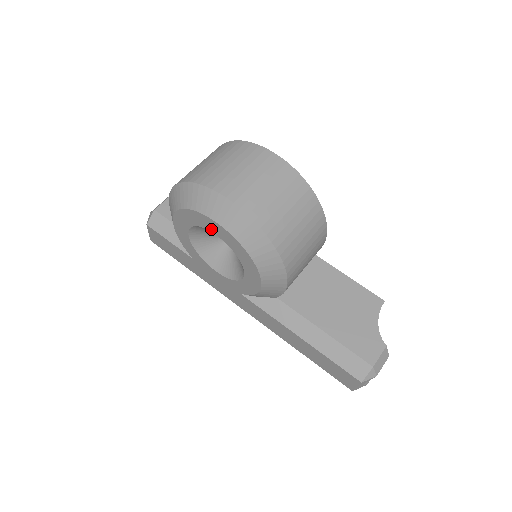
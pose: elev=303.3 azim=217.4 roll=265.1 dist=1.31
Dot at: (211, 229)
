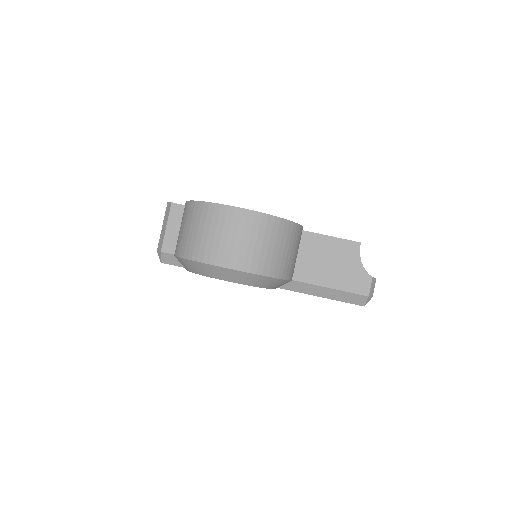
Dot at: occluded
